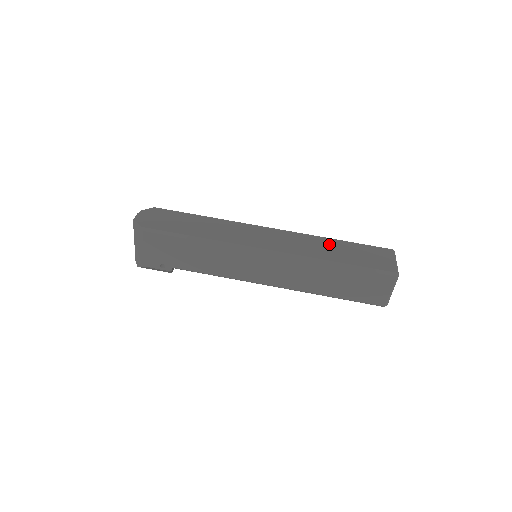
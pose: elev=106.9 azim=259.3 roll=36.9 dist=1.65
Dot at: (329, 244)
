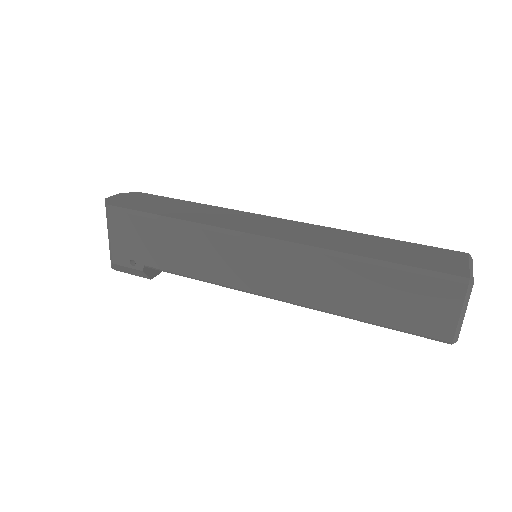
Dot at: (361, 239)
